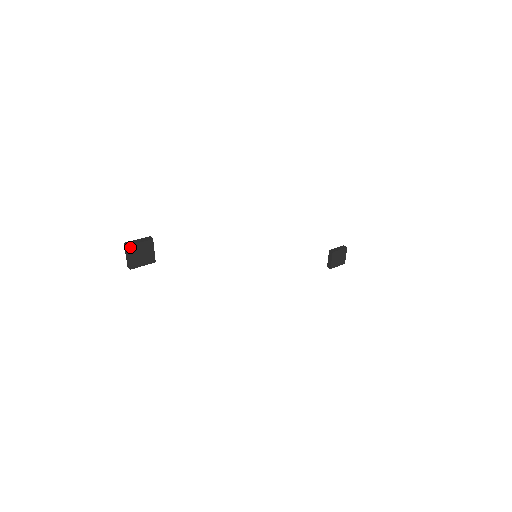
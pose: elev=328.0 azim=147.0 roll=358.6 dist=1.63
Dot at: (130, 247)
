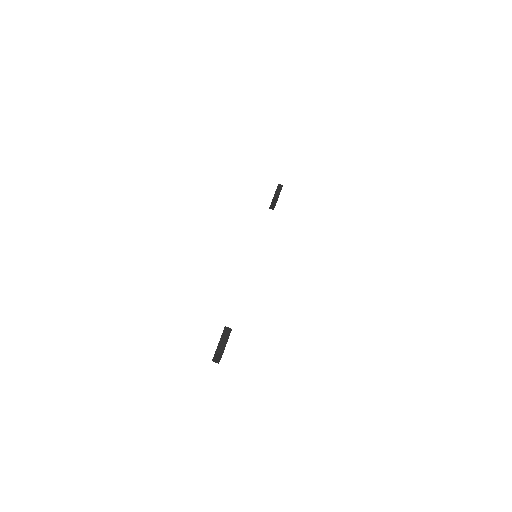
Dot at: (223, 352)
